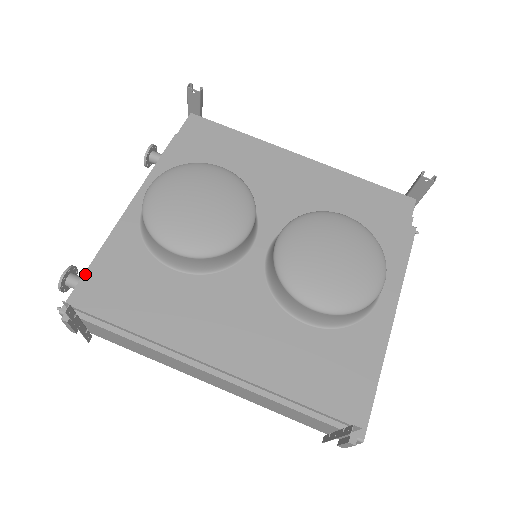
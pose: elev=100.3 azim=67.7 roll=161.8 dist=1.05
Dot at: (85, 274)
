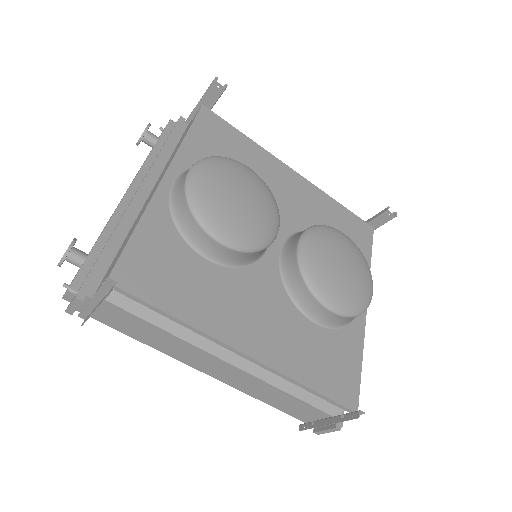
Dot at: (122, 251)
